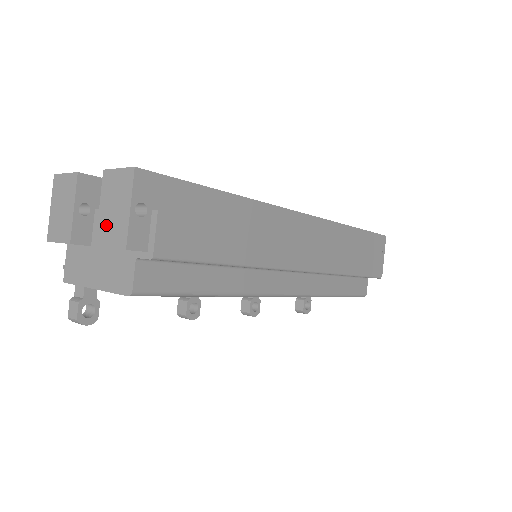
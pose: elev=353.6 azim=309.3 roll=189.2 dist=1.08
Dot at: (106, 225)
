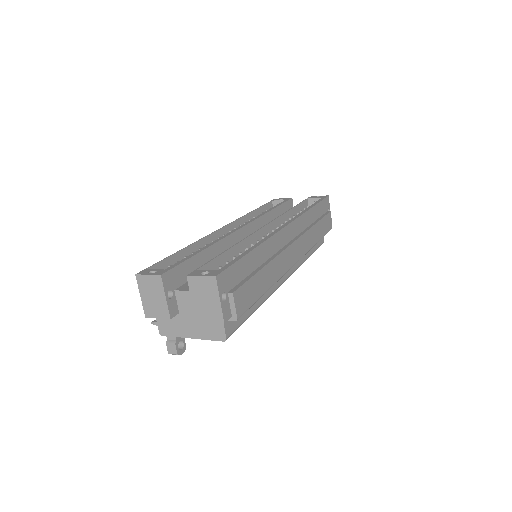
Dot at: (202, 309)
